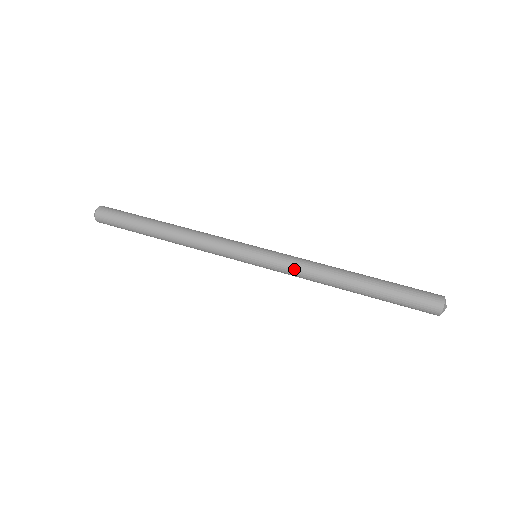
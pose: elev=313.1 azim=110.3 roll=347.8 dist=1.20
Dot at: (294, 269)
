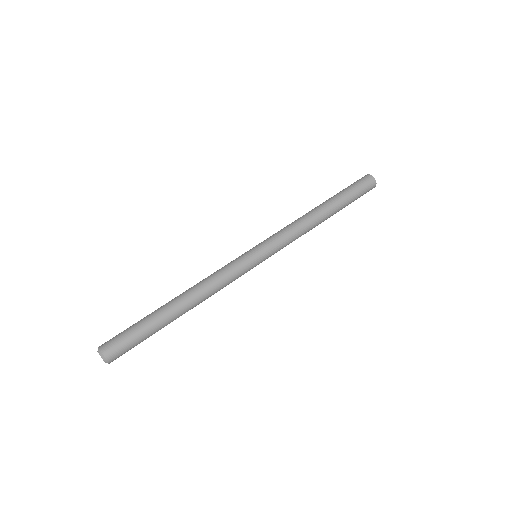
Dot at: occluded
